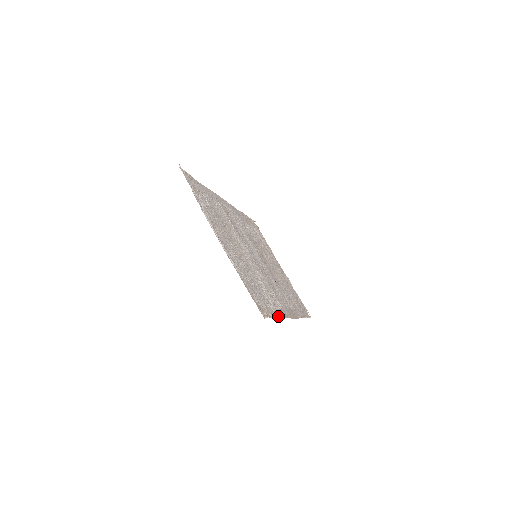
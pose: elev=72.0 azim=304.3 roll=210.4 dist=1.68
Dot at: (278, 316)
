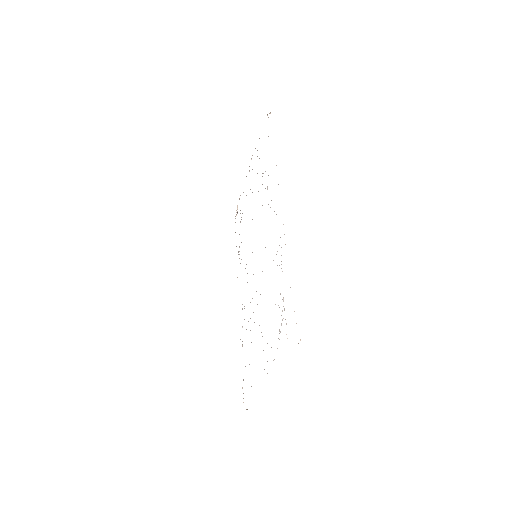
Dot at: occluded
